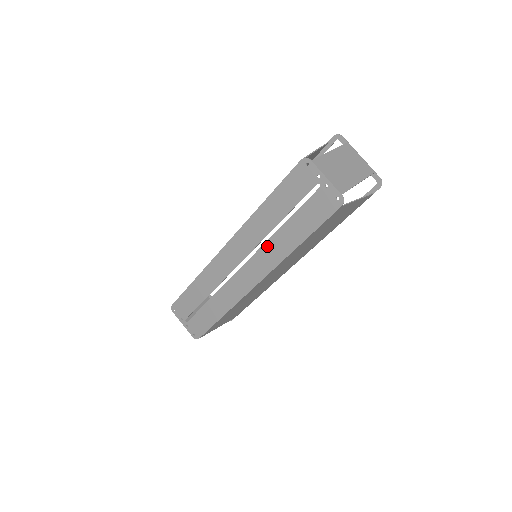
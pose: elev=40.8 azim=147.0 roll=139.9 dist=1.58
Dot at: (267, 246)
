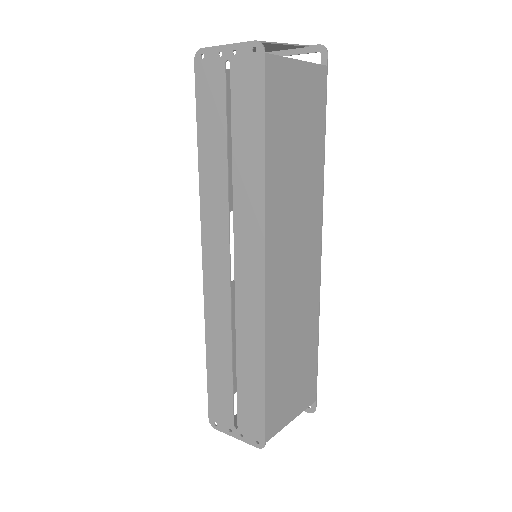
Dot at: (237, 204)
